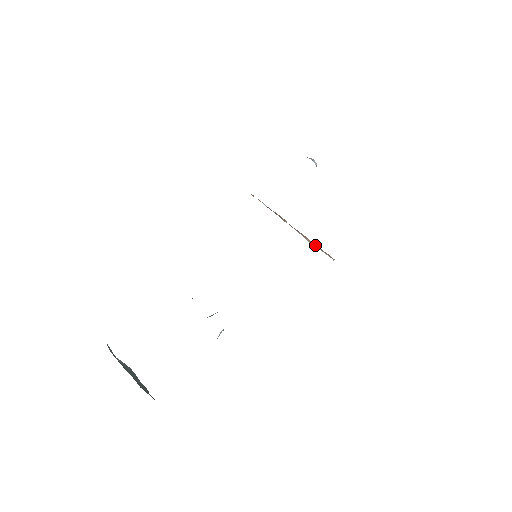
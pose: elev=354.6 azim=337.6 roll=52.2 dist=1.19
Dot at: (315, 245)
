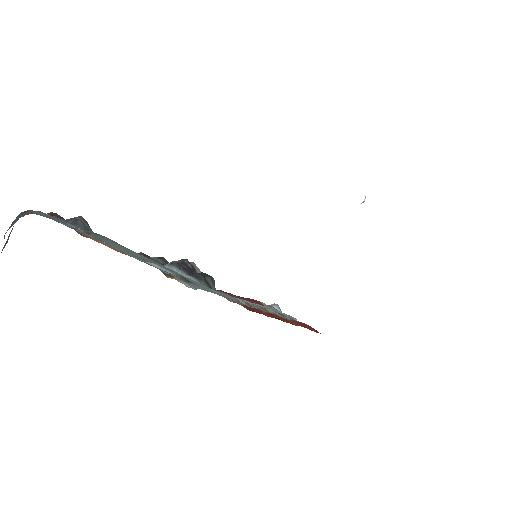
Dot at: occluded
